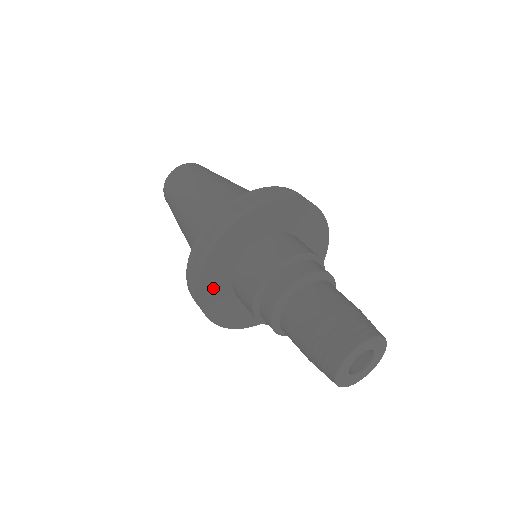
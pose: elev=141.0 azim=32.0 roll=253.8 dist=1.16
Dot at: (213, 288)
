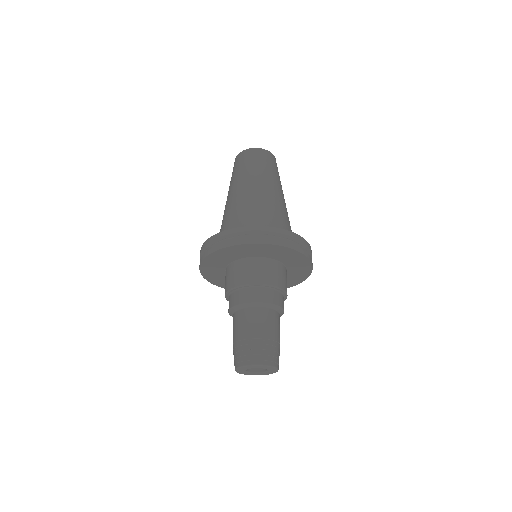
Dot at: (214, 261)
